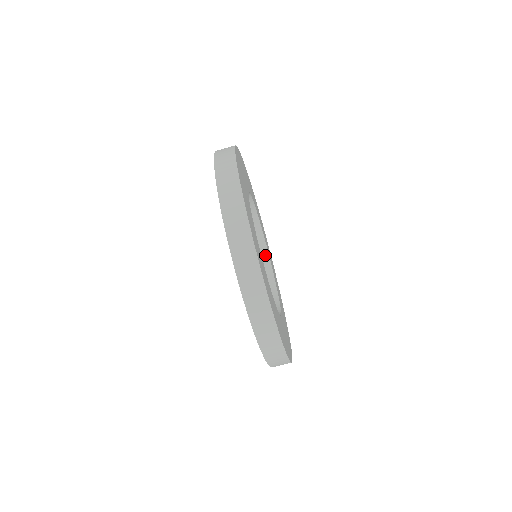
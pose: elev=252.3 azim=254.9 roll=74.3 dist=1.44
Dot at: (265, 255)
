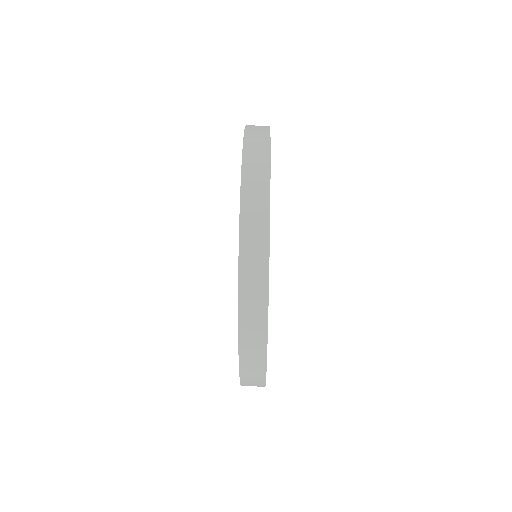
Dot at: occluded
